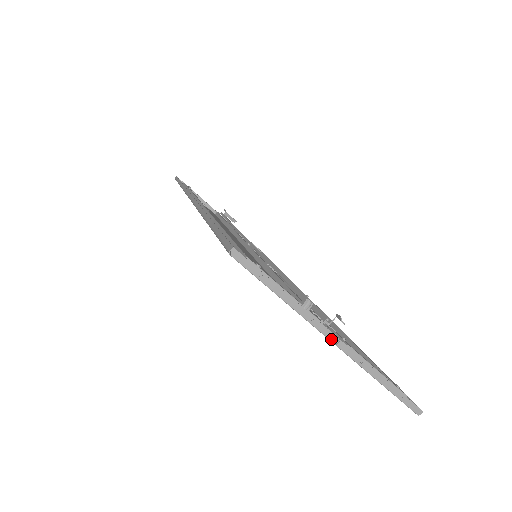
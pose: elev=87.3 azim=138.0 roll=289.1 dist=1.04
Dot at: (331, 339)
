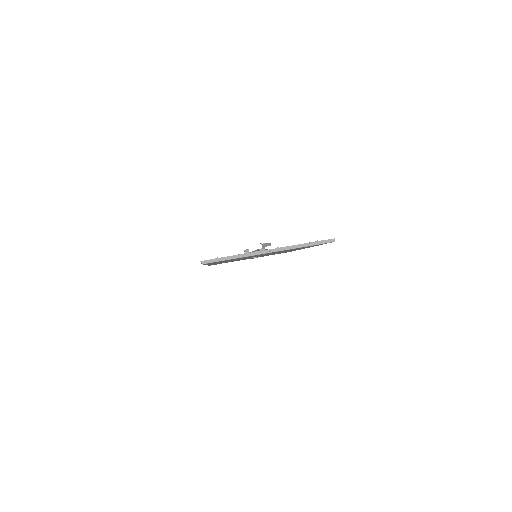
Dot at: (265, 253)
